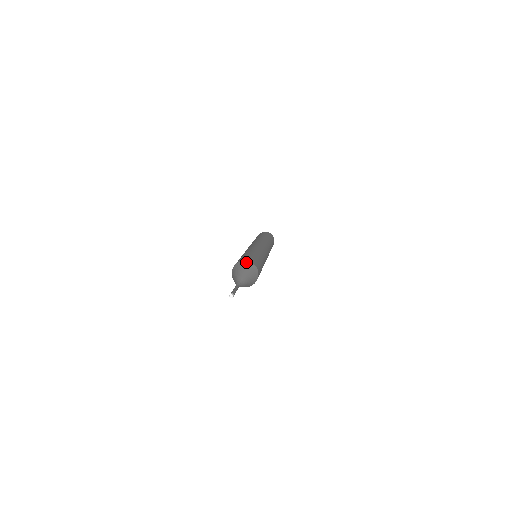
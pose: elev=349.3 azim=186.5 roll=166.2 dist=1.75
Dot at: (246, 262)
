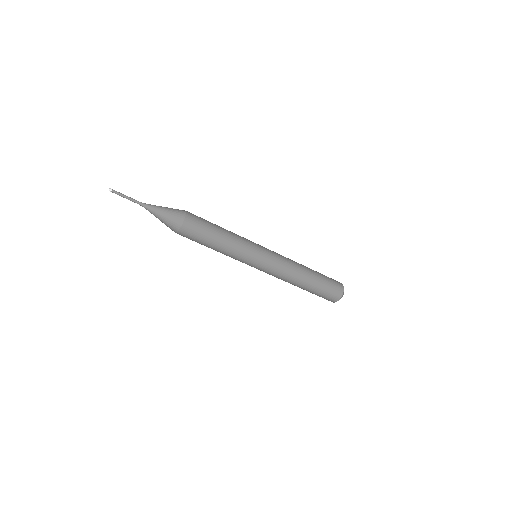
Dot at: occluded
